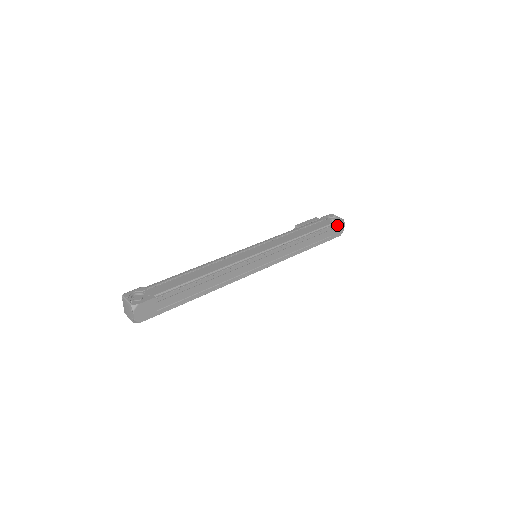
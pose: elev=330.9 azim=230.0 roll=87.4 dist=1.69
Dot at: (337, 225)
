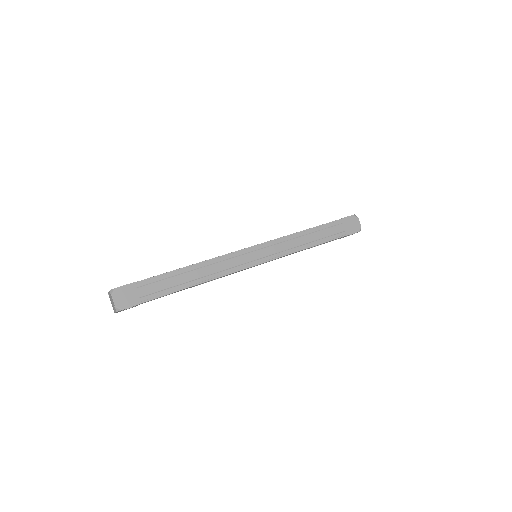
Dot at: (348, 219)
